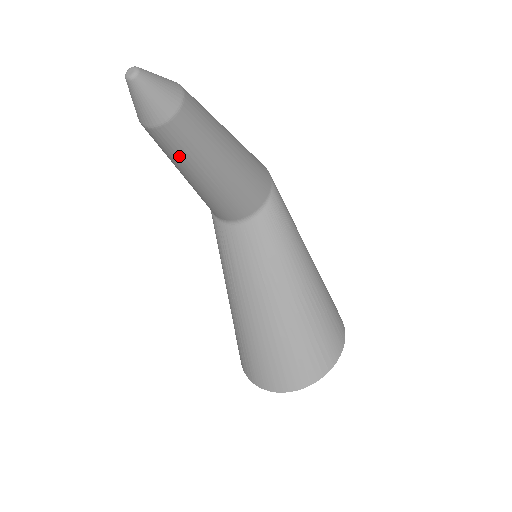
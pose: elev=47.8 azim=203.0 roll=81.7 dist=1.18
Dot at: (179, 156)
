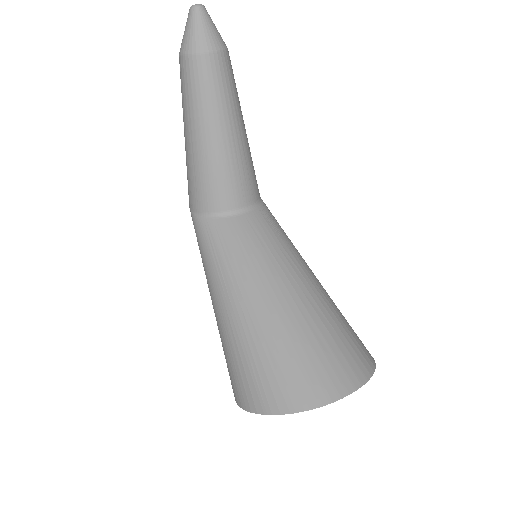
Dot at: (216, 96)
